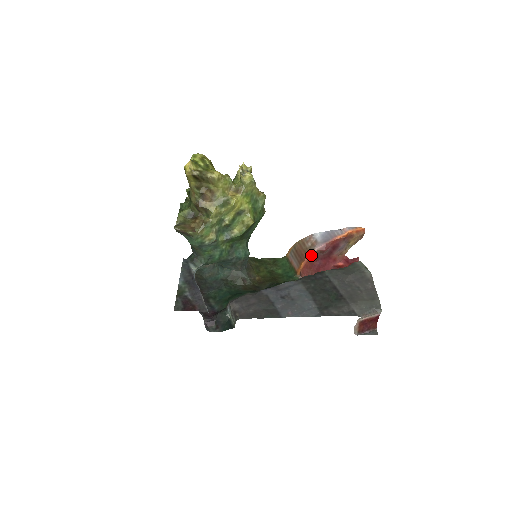
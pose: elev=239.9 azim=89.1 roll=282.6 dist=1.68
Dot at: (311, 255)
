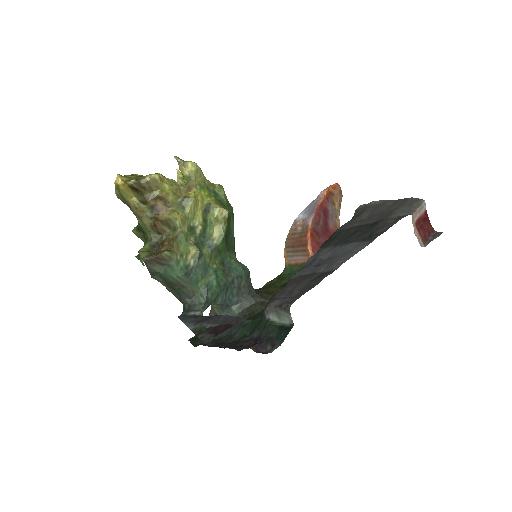
Dot at: (310, 232)
